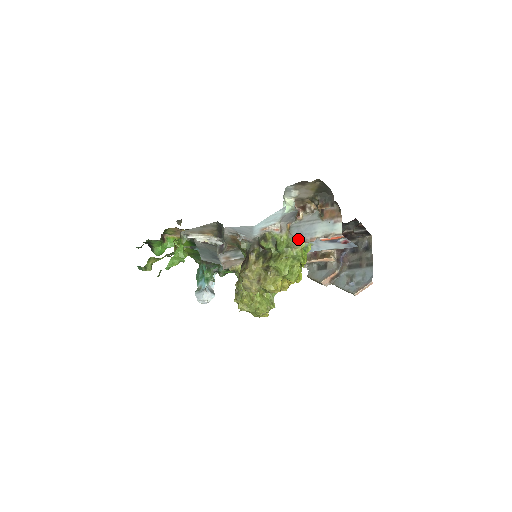
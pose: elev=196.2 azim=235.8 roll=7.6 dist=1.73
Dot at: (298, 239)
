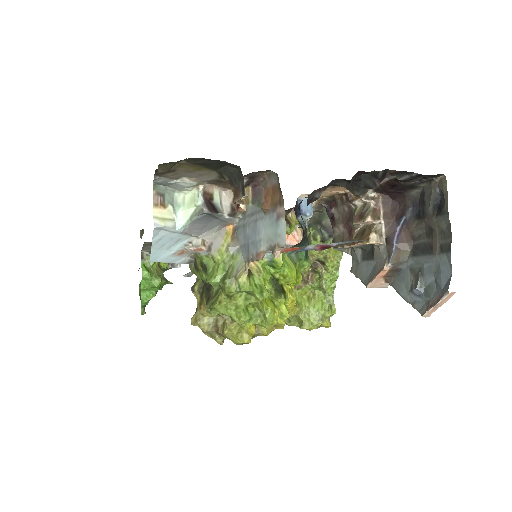
Dot at: (245, 254)
